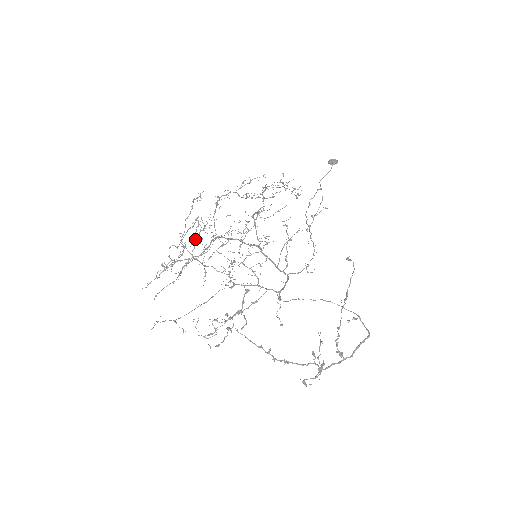
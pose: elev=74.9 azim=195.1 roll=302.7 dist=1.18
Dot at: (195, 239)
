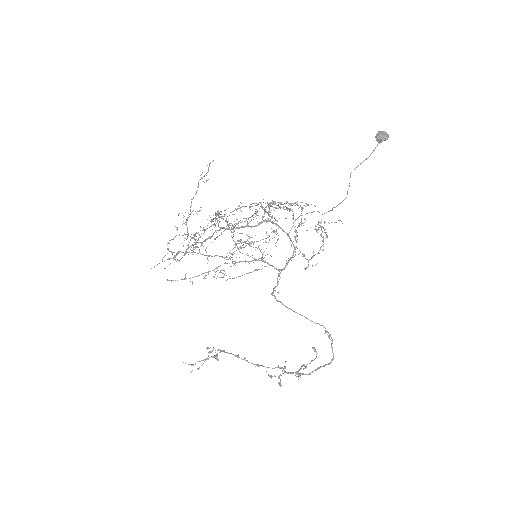
Dot at: occluded
